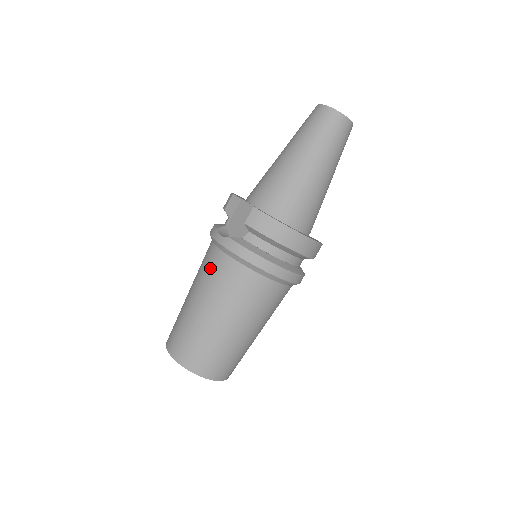
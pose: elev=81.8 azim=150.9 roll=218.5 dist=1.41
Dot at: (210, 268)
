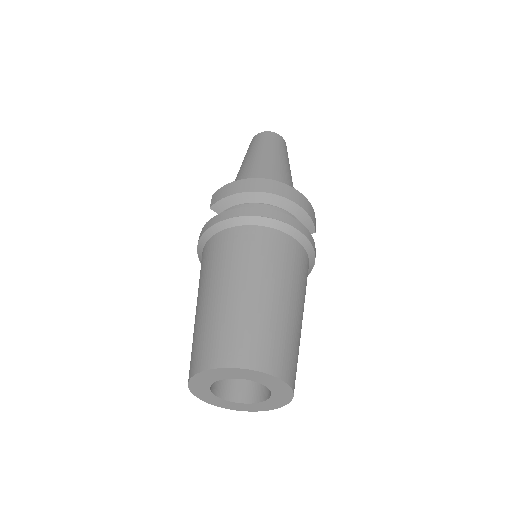
Dot at: occluded
